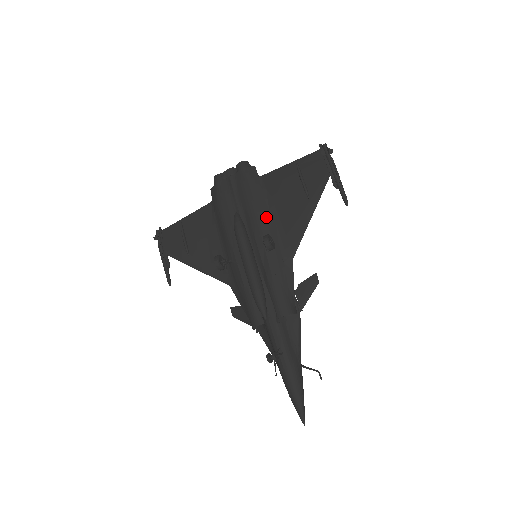
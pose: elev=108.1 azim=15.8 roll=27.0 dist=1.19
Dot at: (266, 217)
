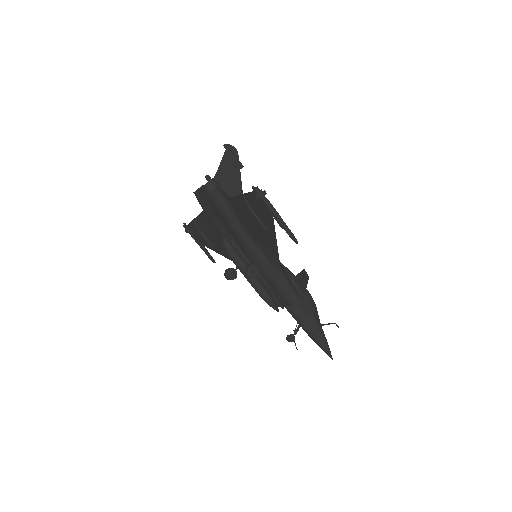
Dot at: (245, 237)
